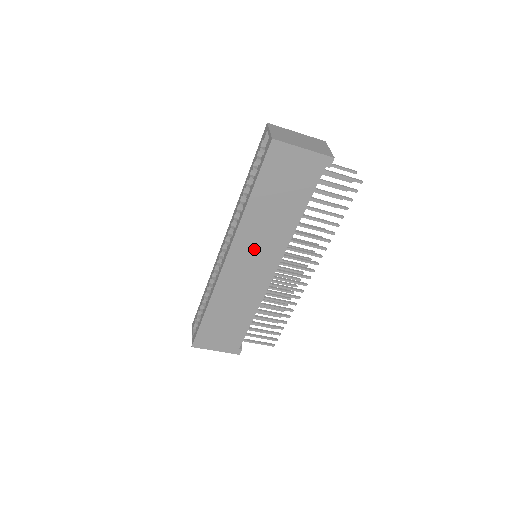
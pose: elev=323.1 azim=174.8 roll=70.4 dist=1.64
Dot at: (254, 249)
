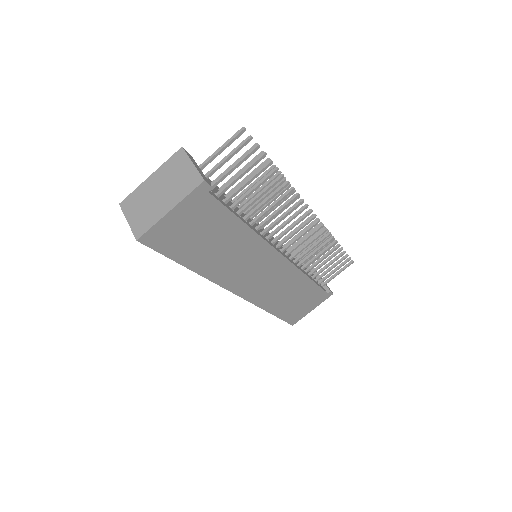
Dot at: (246, 271)
